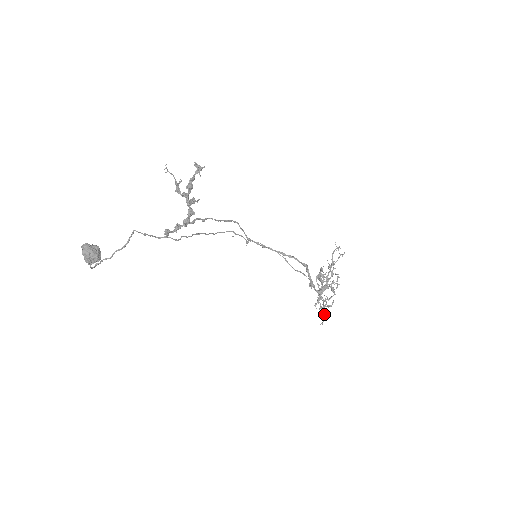
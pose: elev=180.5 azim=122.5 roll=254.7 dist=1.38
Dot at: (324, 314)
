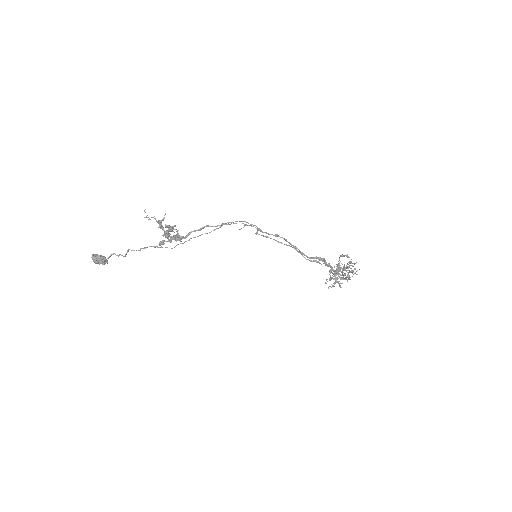
Dot at: occluded
